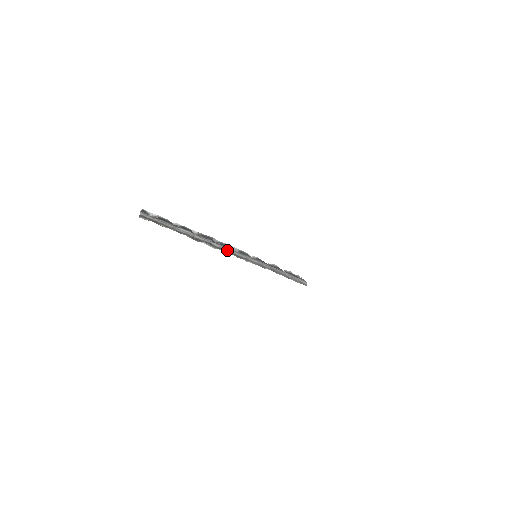
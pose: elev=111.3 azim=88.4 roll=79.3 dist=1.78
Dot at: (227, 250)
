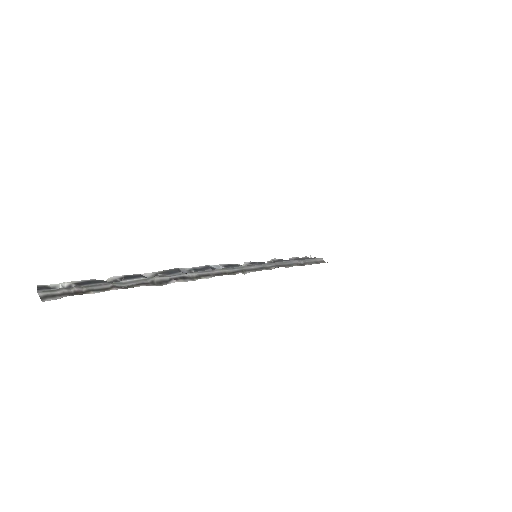
Dot at: (210, 273)
